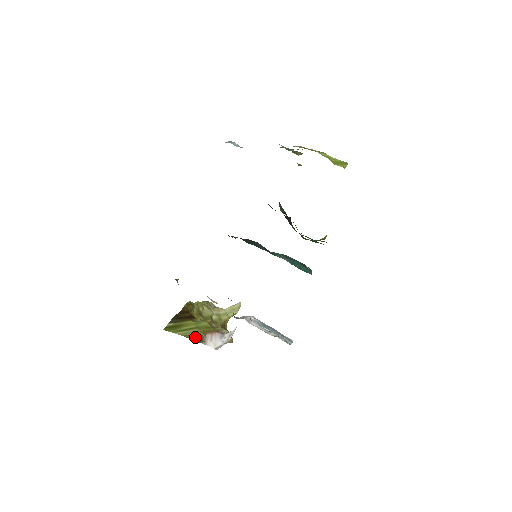
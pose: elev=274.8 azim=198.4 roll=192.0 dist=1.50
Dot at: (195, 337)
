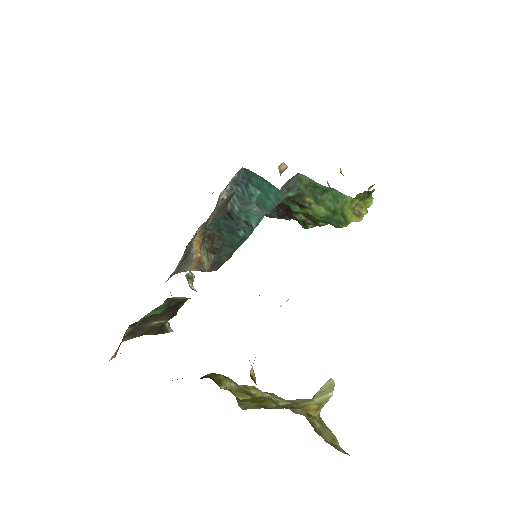
Dot at: occluded
